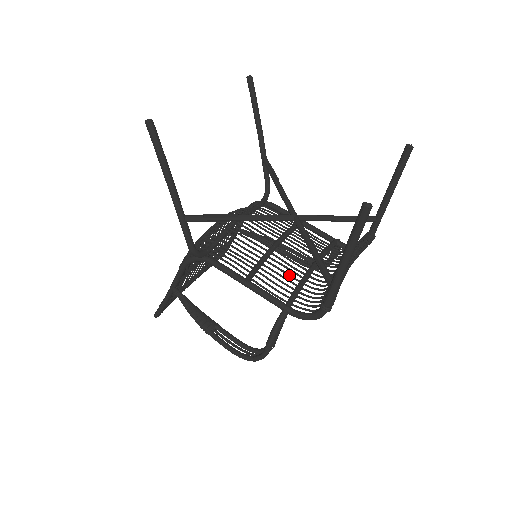
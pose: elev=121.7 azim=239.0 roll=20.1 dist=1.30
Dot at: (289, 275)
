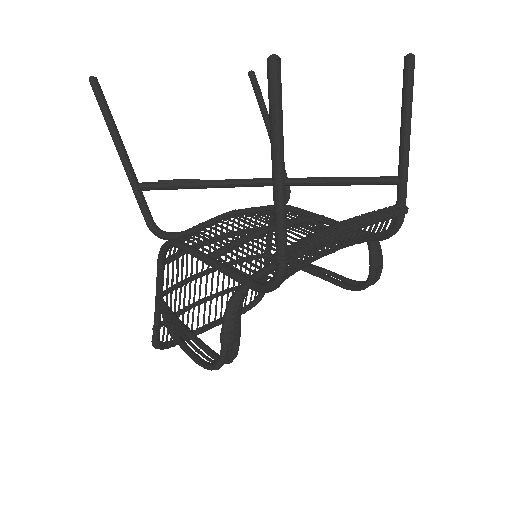
Dot at: (271, 254)
